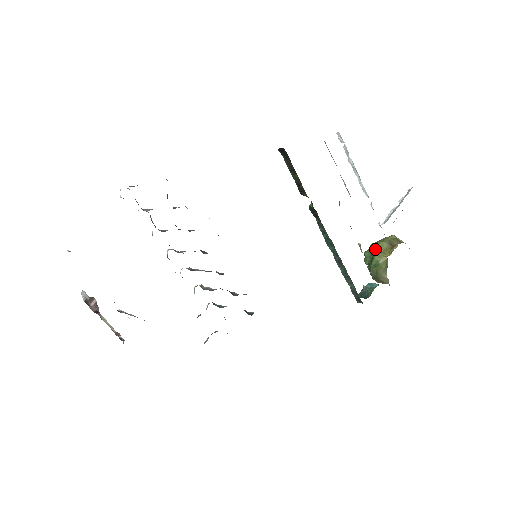
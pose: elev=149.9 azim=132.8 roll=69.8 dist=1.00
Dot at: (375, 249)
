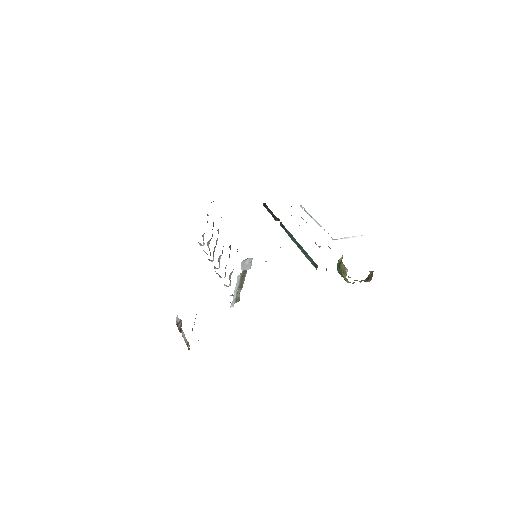
Dot at: occluded
